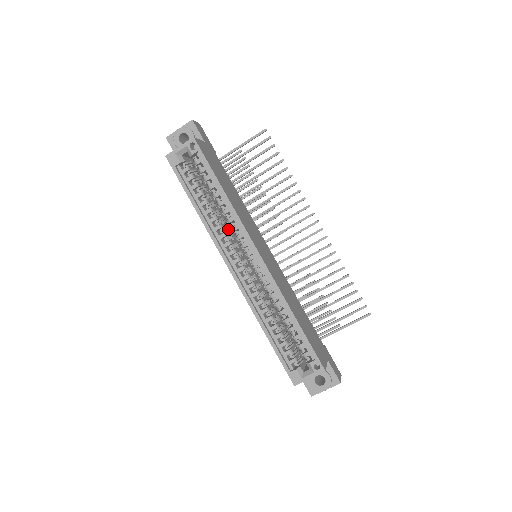
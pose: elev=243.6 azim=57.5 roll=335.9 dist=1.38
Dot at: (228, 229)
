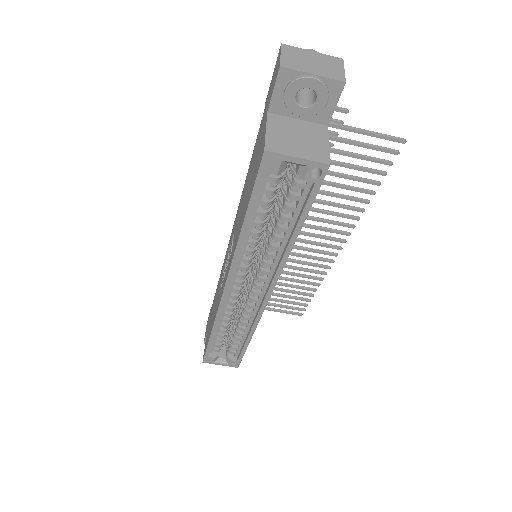
Dot at: occluded
